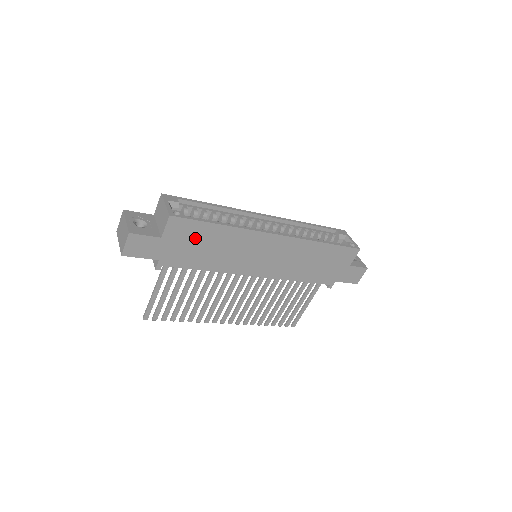
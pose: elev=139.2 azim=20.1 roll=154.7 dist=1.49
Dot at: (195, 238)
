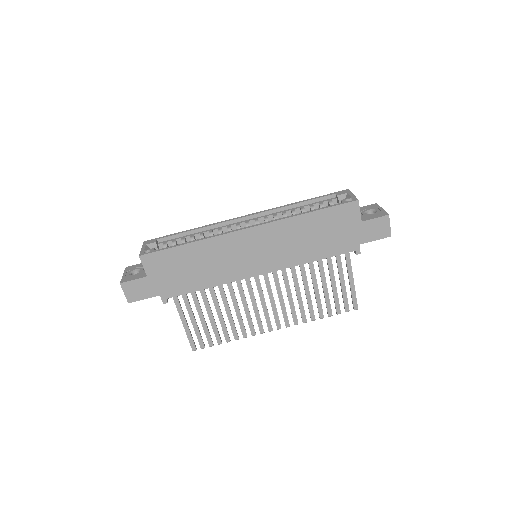
Dot at: (175, 265)
